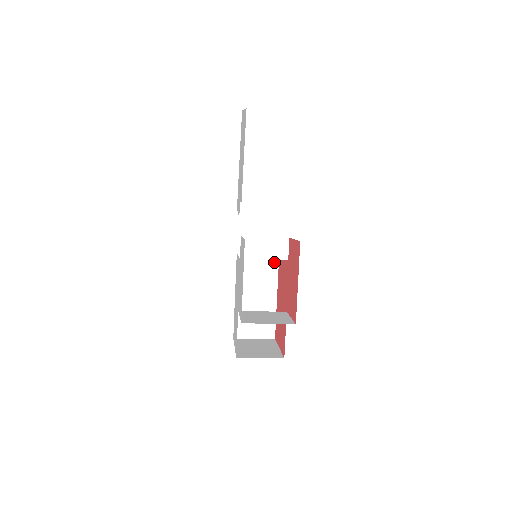
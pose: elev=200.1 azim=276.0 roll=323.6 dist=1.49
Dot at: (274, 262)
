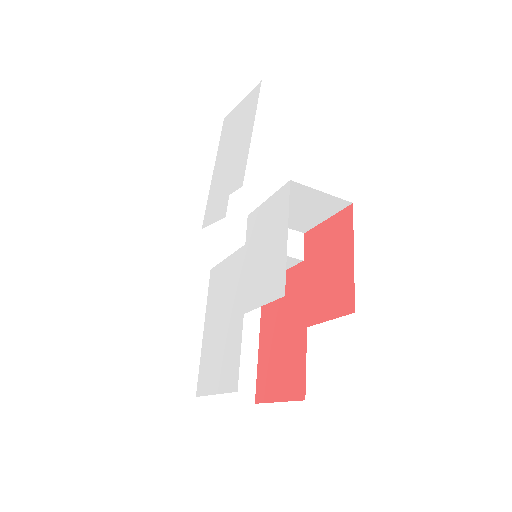
Dot at: occluded
